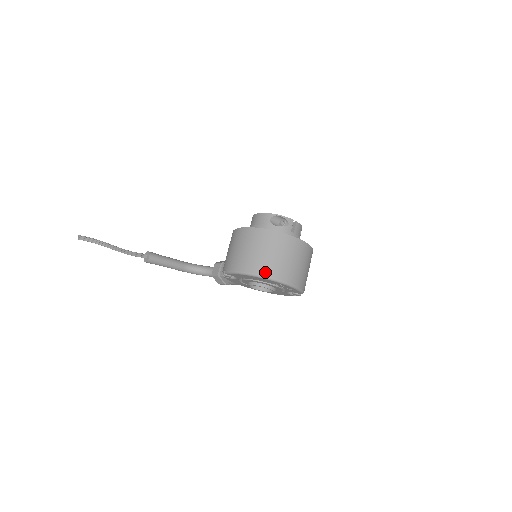
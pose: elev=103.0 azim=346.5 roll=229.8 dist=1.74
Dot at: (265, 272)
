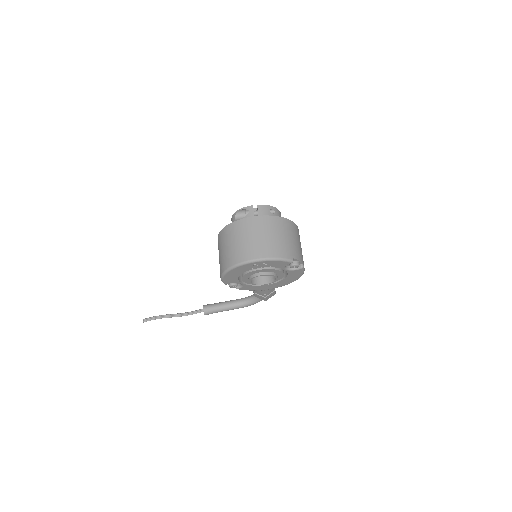
Dot at: (232, 262)
